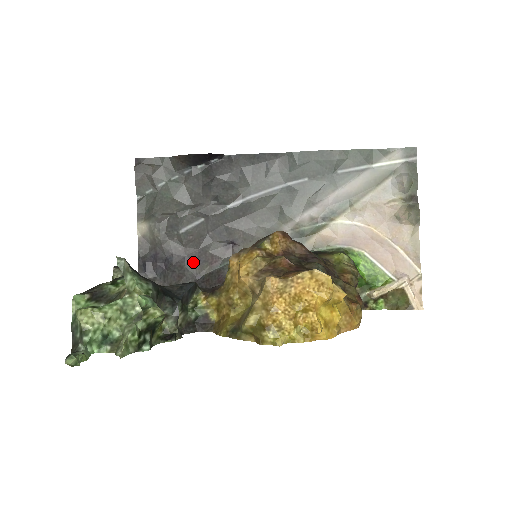
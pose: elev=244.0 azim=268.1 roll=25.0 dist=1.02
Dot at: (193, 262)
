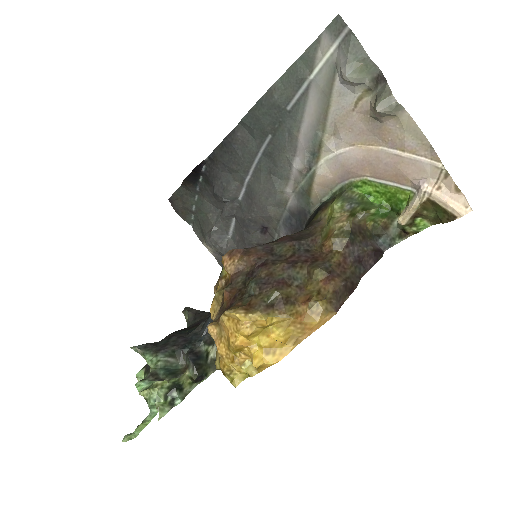
Dot at: occluded
